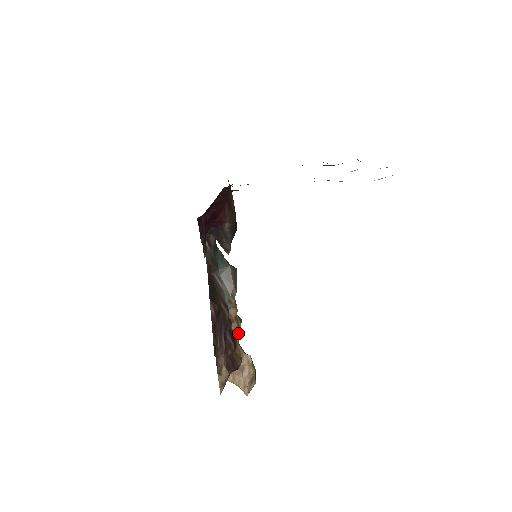
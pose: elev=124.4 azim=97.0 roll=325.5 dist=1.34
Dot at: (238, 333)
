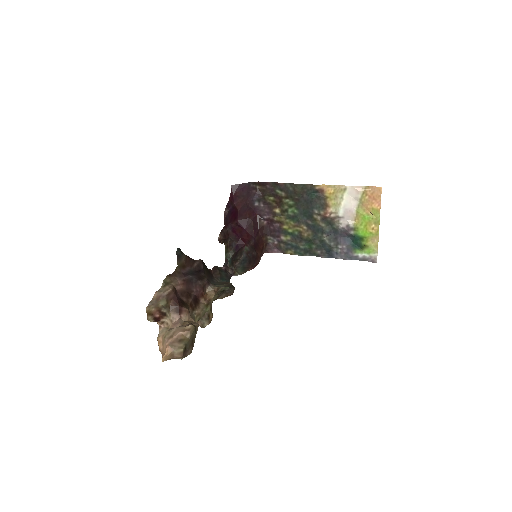
Dot at: (202, 308)
